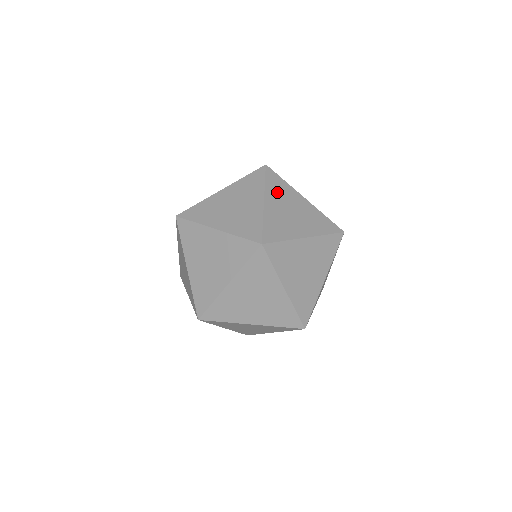
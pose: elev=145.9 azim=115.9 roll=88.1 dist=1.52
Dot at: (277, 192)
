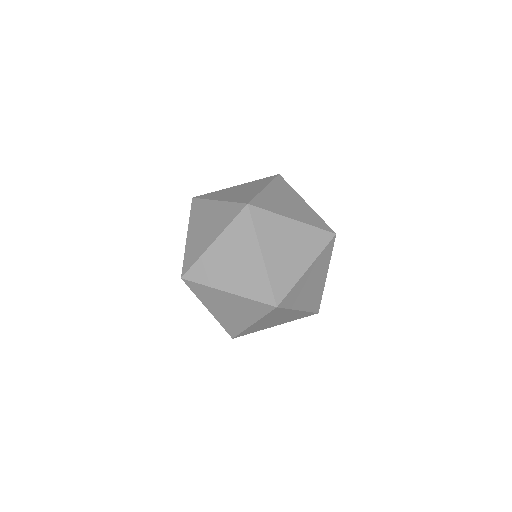
Dot at: (272, 317)
